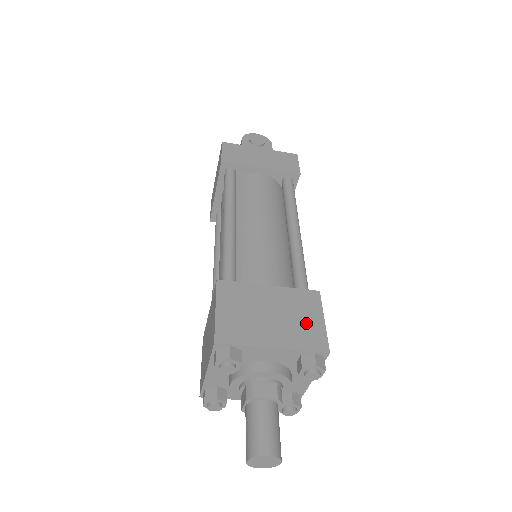
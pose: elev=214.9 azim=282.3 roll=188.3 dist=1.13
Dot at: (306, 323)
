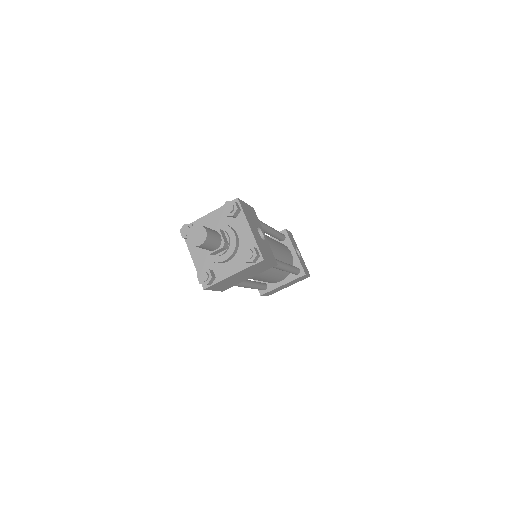
Dot at: occluded
